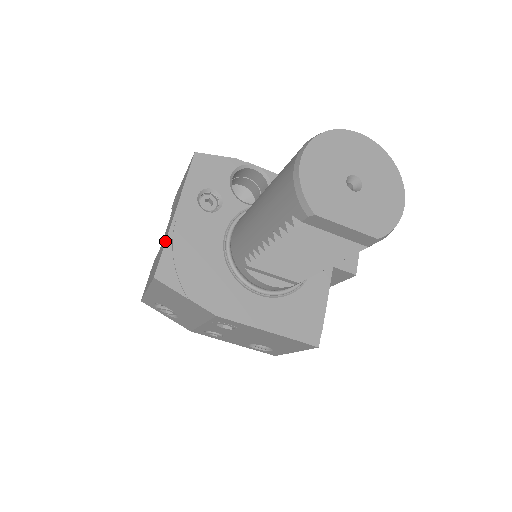
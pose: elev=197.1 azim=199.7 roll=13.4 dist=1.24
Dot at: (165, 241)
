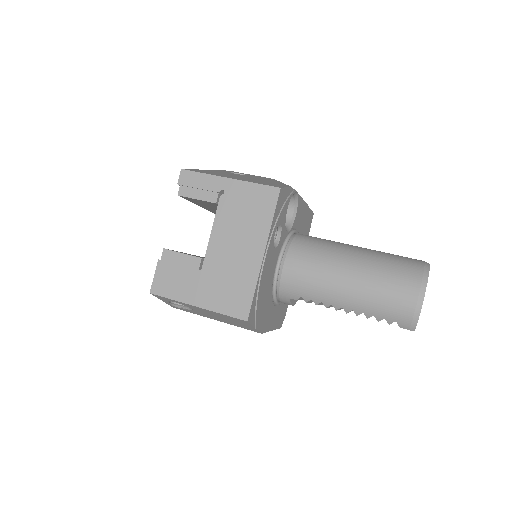
Dot at: (256, 285)
